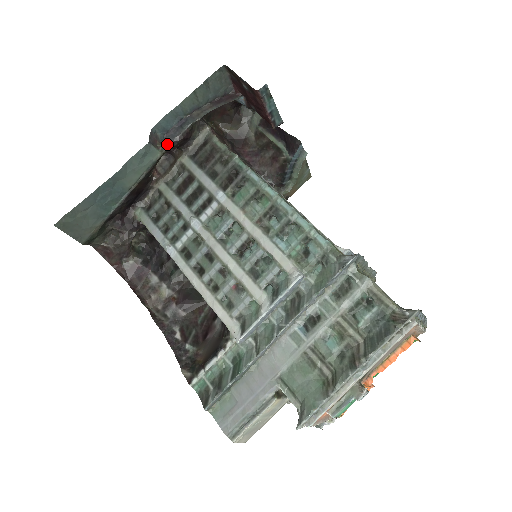
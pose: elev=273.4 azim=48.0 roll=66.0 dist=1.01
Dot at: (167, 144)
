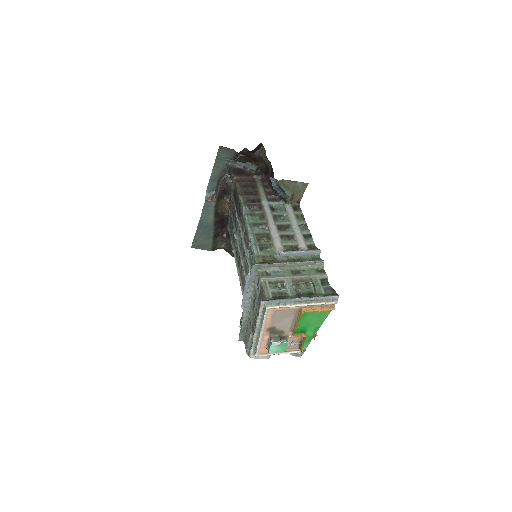
Dot at: (216, 197)
